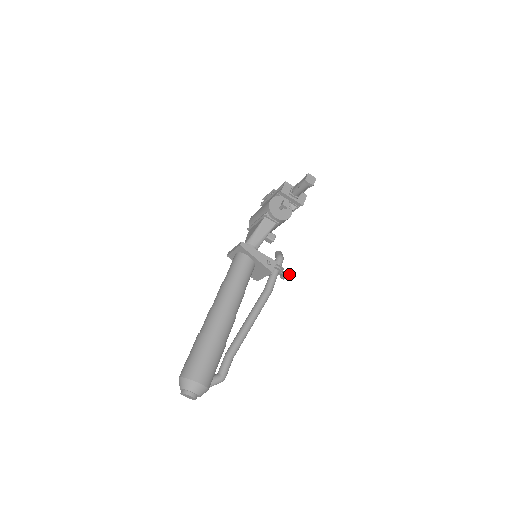
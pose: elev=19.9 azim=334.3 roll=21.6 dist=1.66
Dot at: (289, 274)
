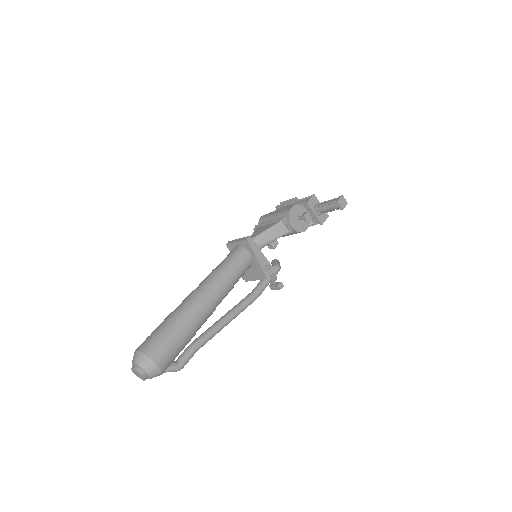
Dot at: (281, 287)
